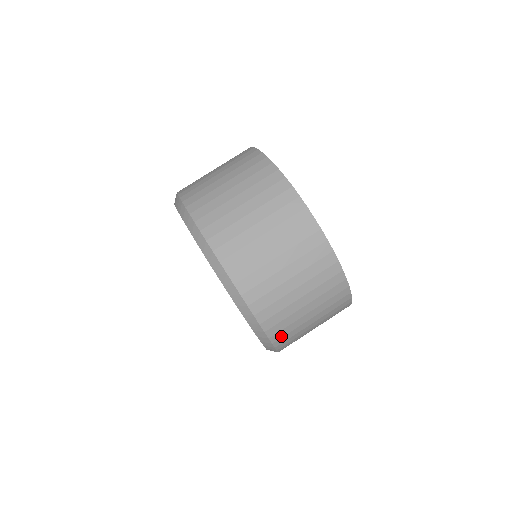
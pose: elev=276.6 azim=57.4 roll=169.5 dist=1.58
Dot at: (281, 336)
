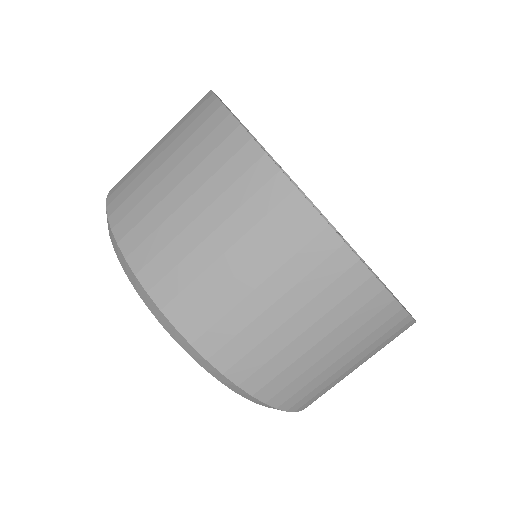
Dot at: (317, 398)
